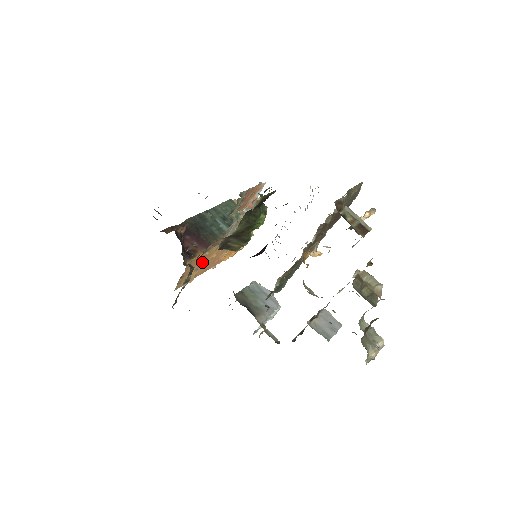
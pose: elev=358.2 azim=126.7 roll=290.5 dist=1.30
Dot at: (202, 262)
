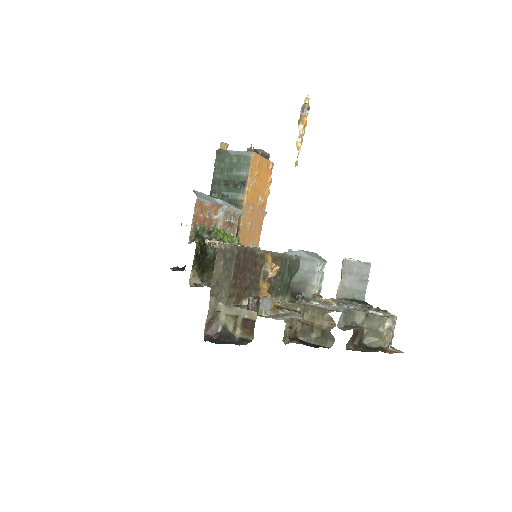
Dot at: (246, 242)
